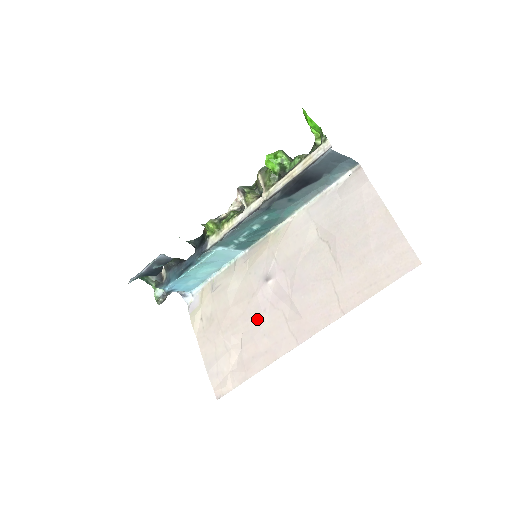
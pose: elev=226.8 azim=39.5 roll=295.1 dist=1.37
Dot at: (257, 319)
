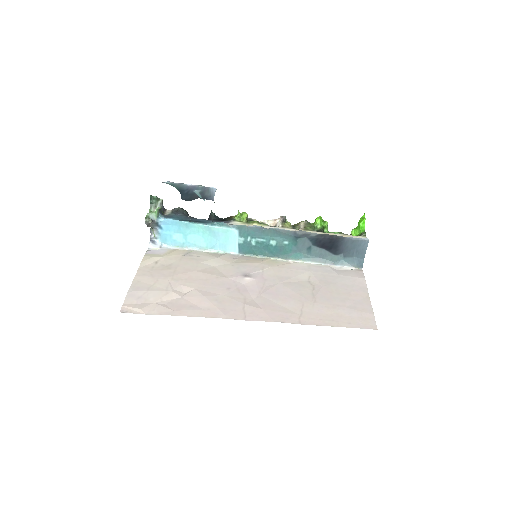
Dot at: (217, 289)
